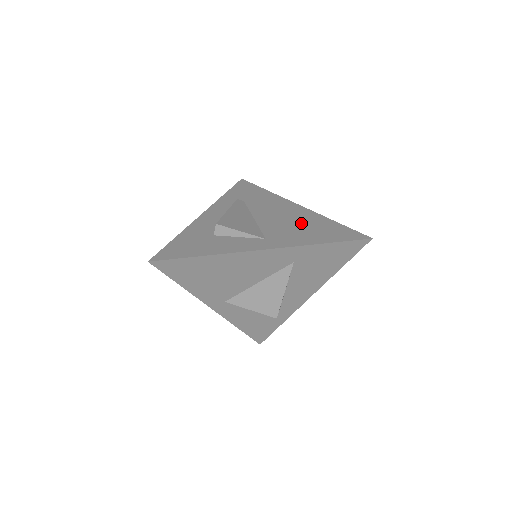
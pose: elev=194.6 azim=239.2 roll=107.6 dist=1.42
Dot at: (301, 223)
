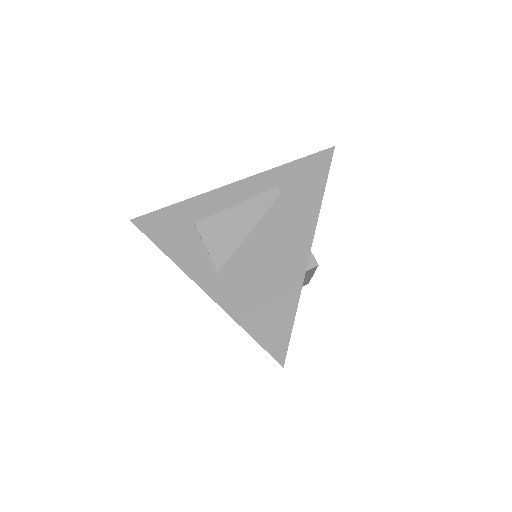
Dot at: (269, 280)
